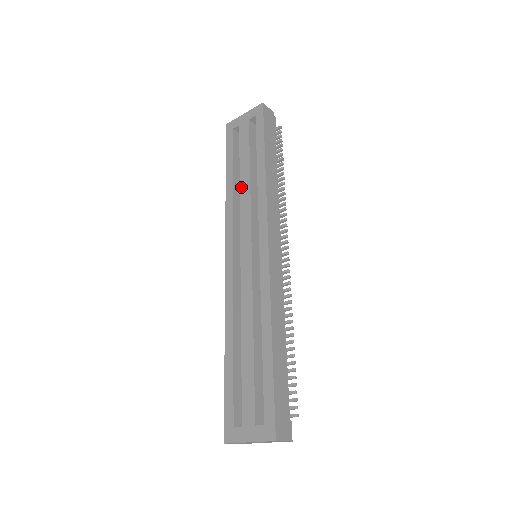
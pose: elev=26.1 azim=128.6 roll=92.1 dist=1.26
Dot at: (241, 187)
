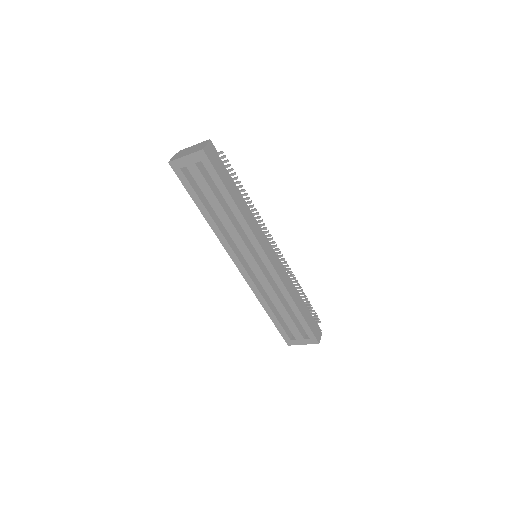
Dot at: (222, 221)
